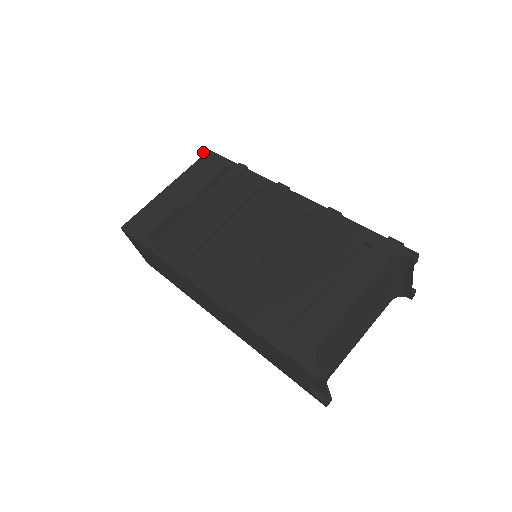
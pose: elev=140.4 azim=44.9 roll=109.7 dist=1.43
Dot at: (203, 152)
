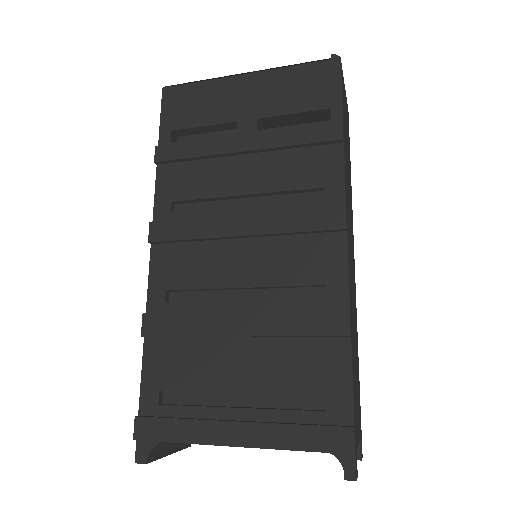
Dot at: (331, 54)
